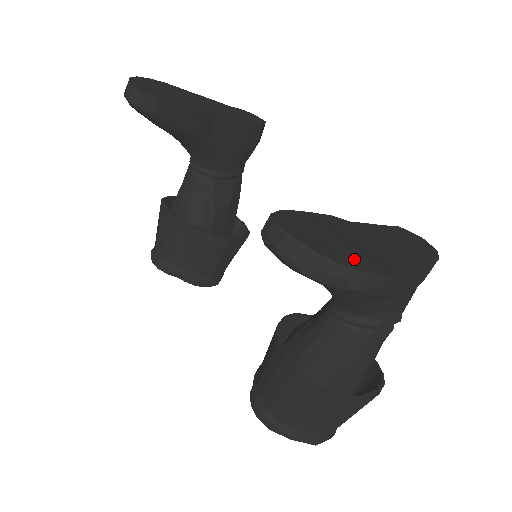
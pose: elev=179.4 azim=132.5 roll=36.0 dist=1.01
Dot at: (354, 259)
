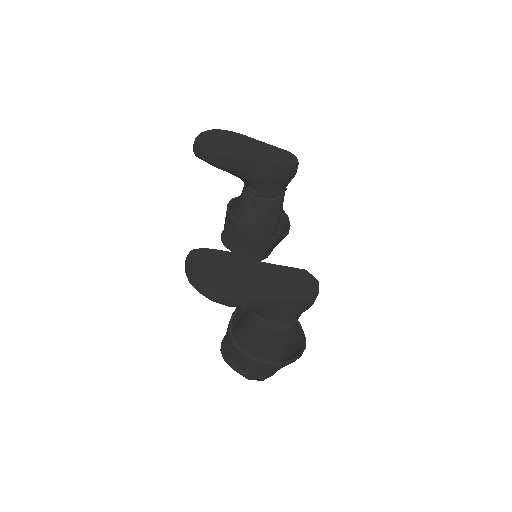
Dot at: (218, 285)
